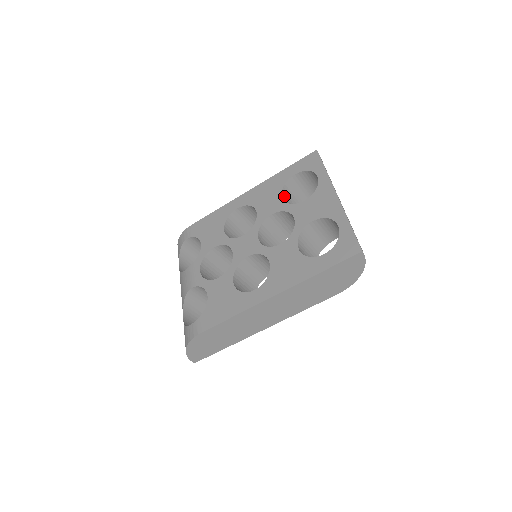
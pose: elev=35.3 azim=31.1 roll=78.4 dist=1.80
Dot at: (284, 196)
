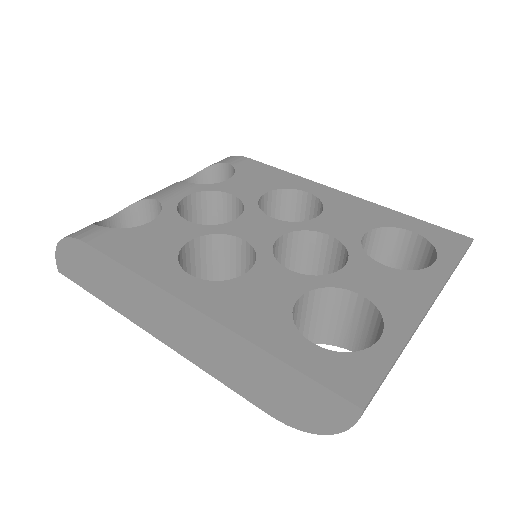
Dot at: (369, 238)
